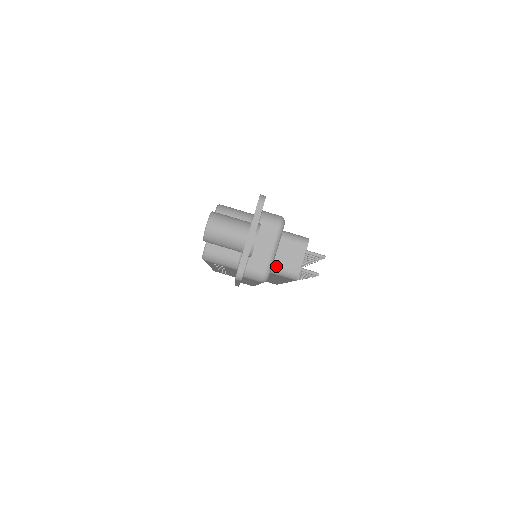
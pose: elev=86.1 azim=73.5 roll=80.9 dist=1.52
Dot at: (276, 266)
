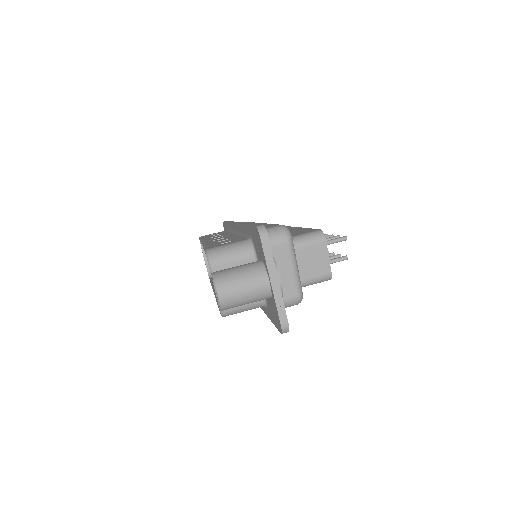
Dot at: (304, 280)
